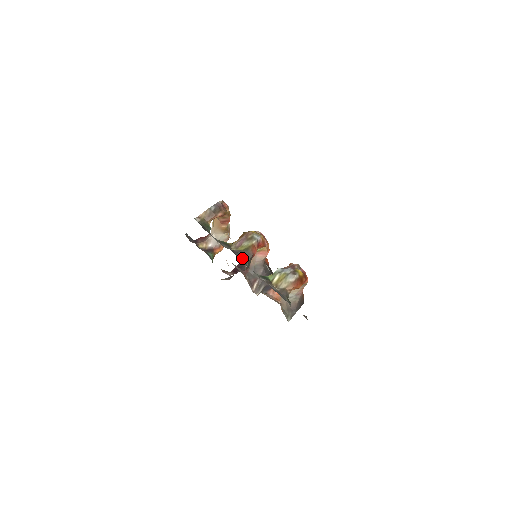
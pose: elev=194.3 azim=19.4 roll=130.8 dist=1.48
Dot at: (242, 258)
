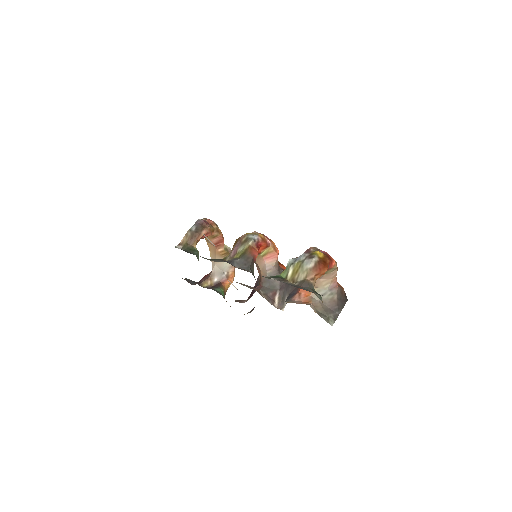
Dot at: (240, 266)
